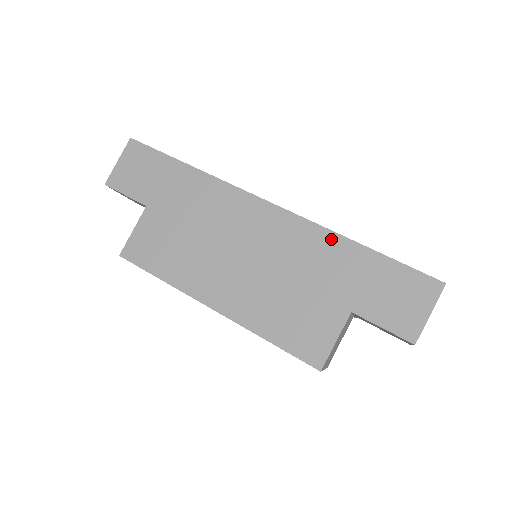
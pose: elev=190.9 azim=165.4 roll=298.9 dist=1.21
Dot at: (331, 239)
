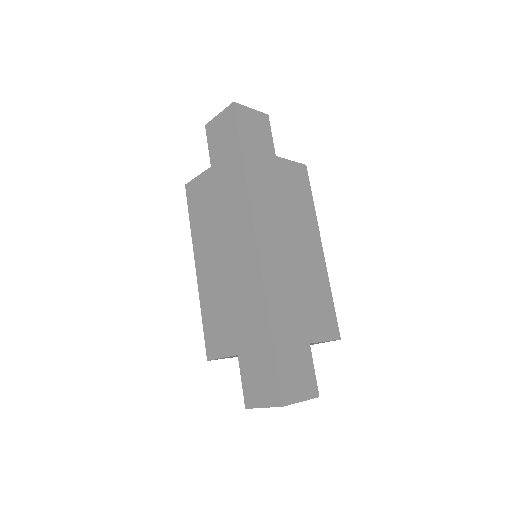
Dot at: (262, 306)
